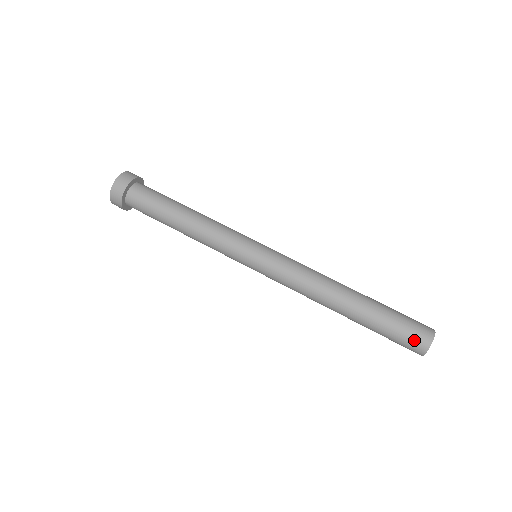
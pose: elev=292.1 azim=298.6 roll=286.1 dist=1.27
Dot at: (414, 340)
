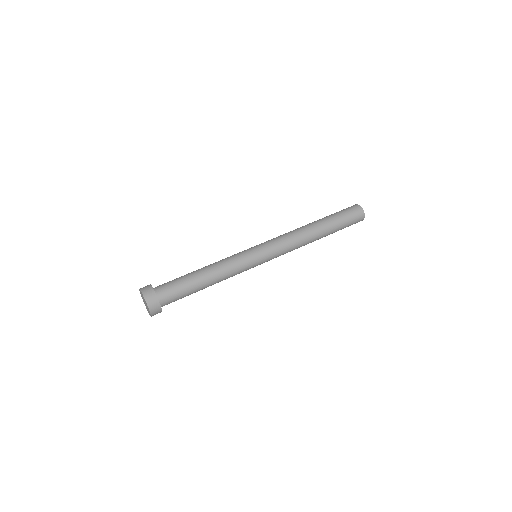
Dot at: (357, 216)
